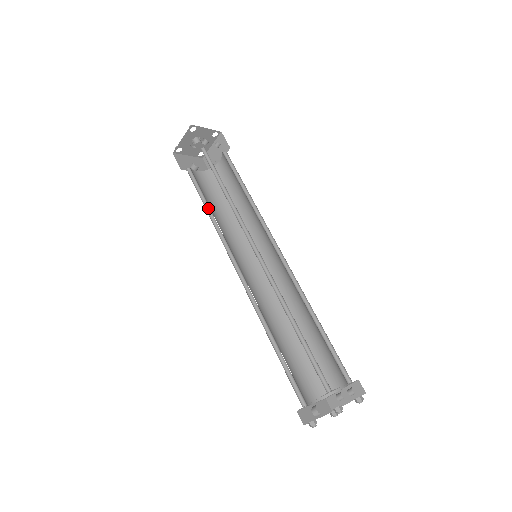
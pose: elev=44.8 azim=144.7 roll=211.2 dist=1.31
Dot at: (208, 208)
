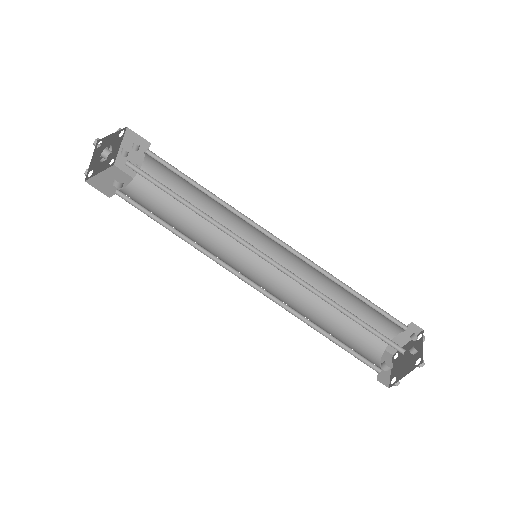
Dot at: (171, 229)
